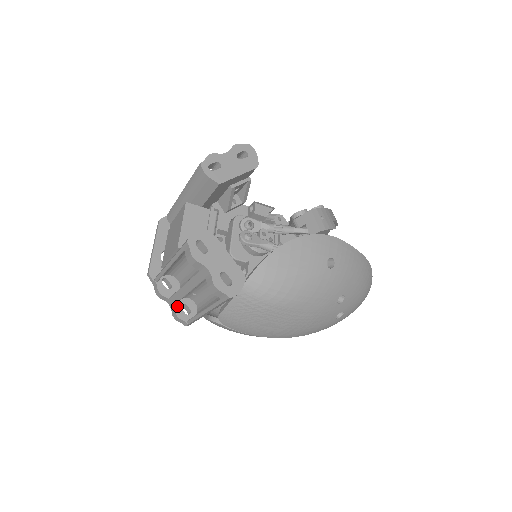
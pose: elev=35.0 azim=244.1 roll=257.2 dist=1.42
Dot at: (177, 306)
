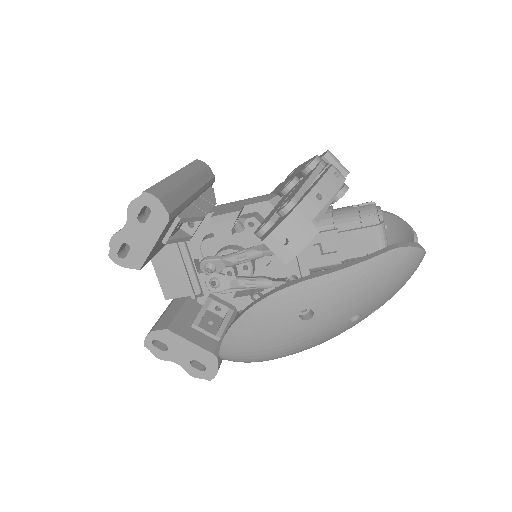
Dot at: occluded
